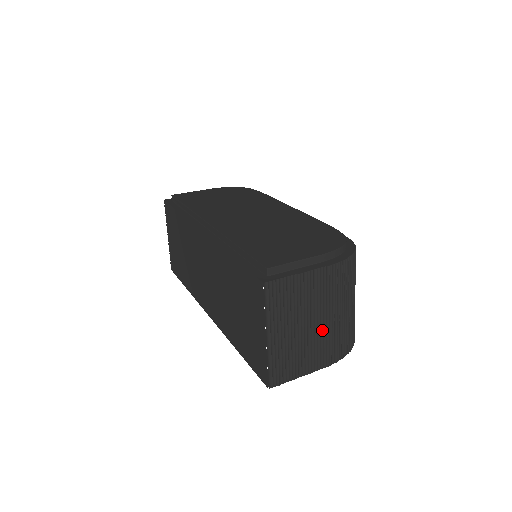
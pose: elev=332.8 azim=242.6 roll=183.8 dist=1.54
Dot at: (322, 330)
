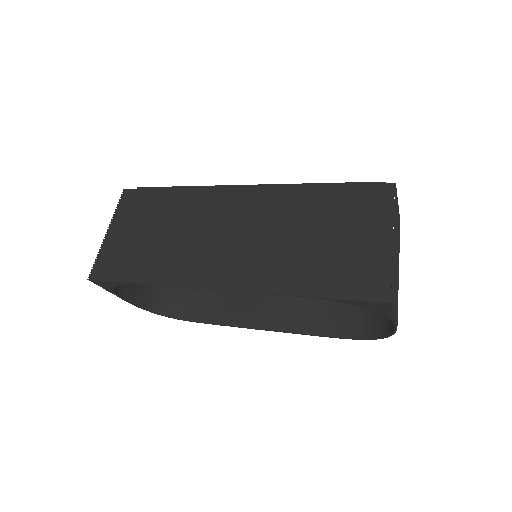
Dot at: (398, 279)
